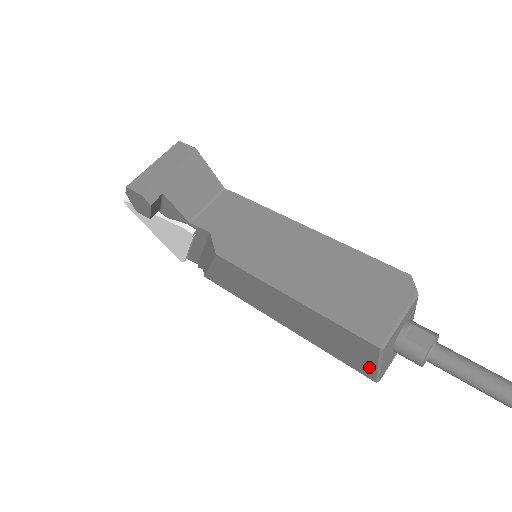
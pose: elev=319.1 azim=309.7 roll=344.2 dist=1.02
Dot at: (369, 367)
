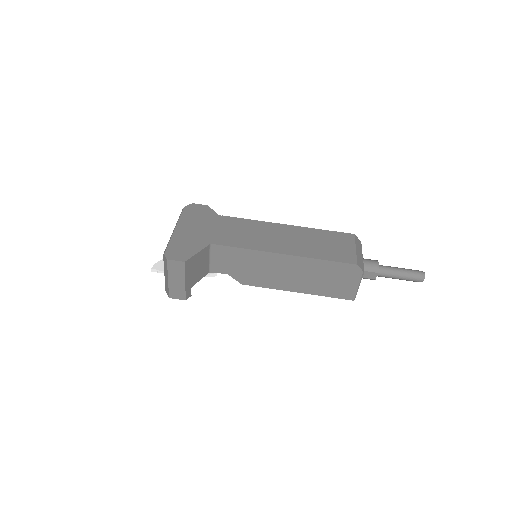
Dot at: occluded
